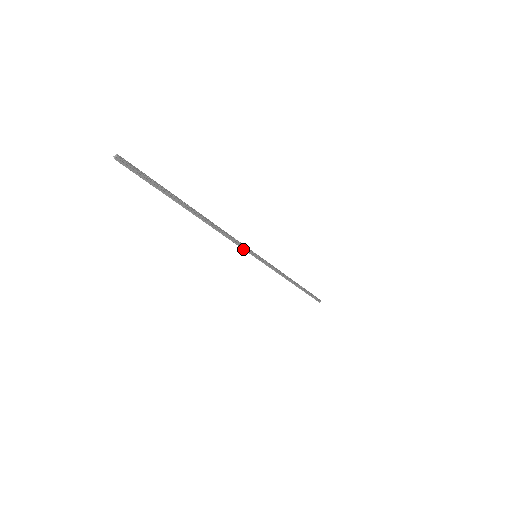
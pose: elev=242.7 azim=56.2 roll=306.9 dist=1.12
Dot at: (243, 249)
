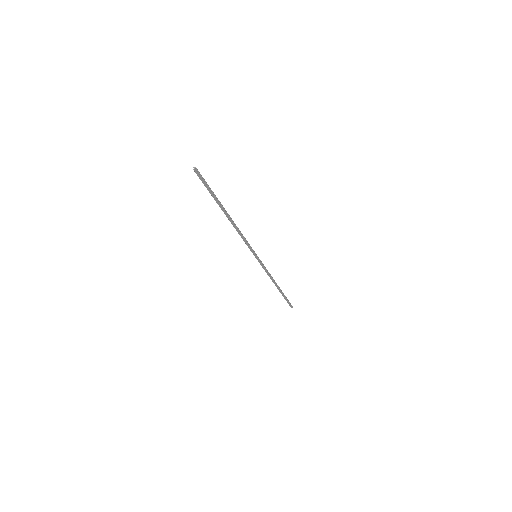
Dot at: (250, 248)
